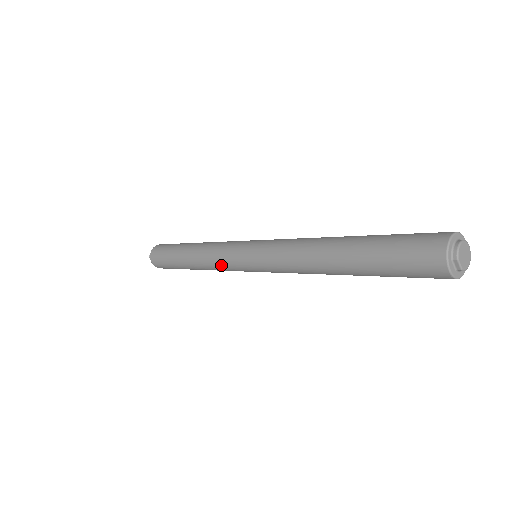
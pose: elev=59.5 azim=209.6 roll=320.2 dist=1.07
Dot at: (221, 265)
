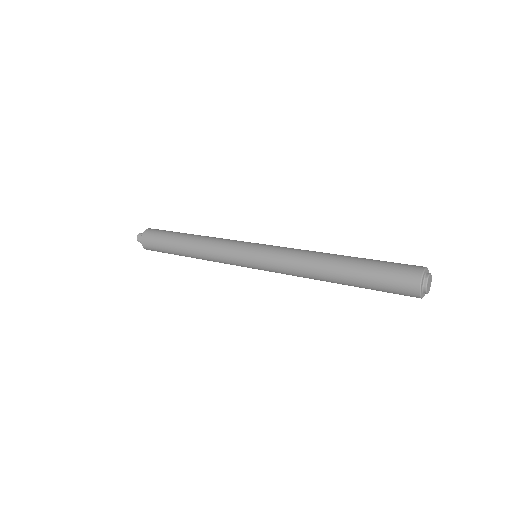
Dot at: (223, 249)
